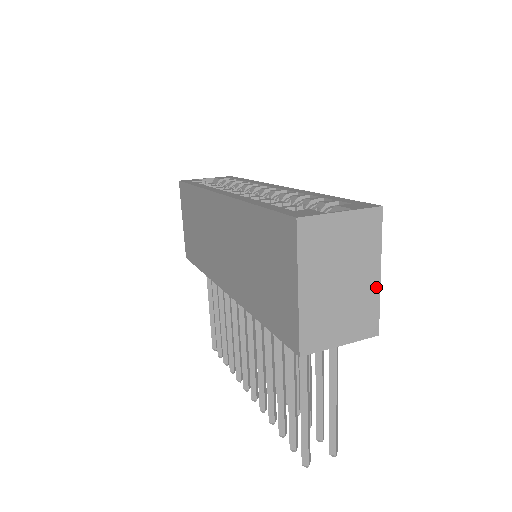
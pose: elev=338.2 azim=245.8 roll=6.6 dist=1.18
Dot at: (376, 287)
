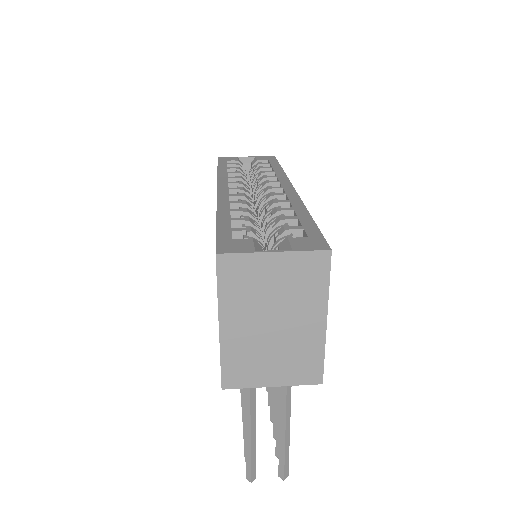
Dot at: (320, 335)
